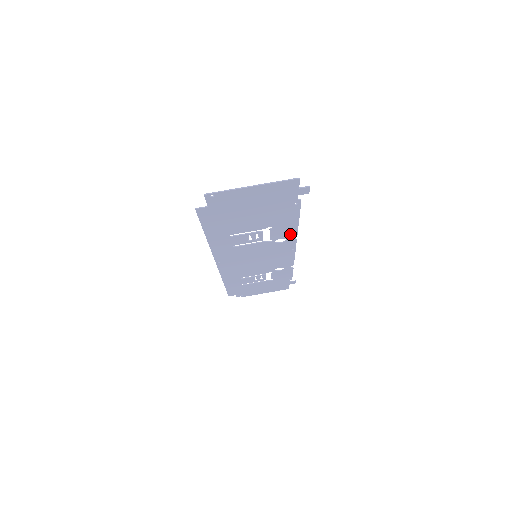
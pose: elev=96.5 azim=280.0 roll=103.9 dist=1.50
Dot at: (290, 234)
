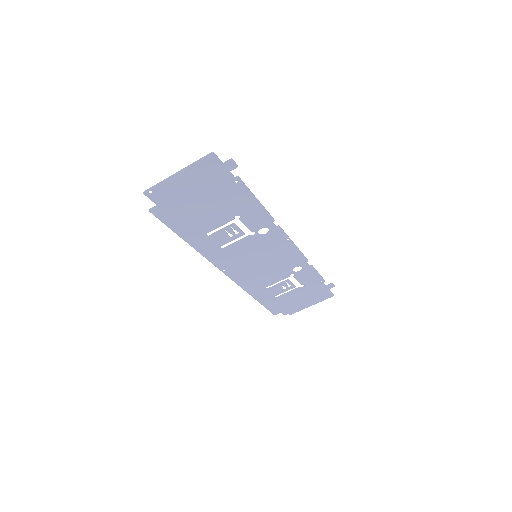
Dot at: (266, 221)
